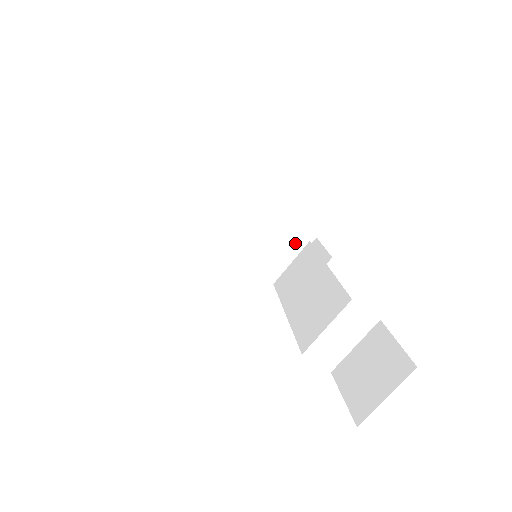
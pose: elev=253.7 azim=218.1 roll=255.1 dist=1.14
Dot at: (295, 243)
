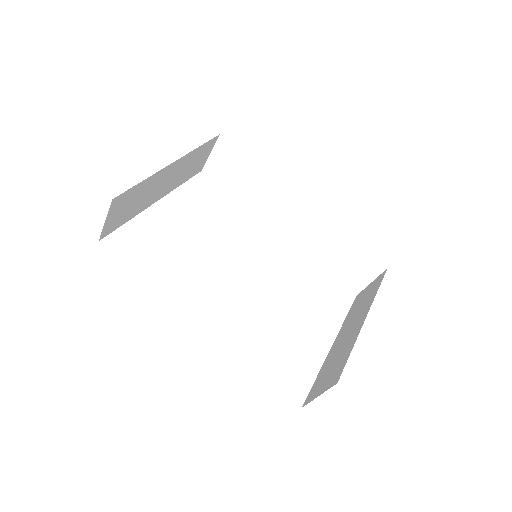
Dot at: (206, 152)
